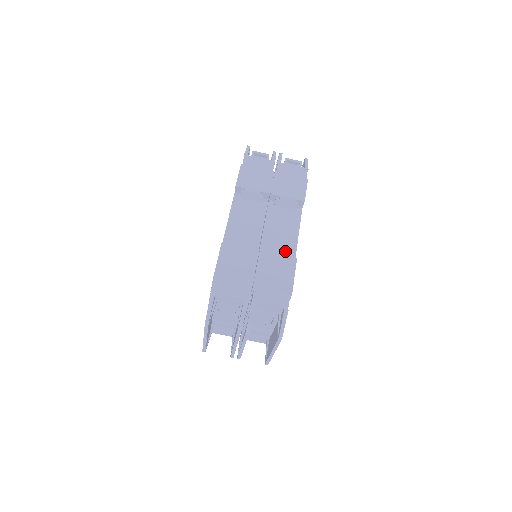
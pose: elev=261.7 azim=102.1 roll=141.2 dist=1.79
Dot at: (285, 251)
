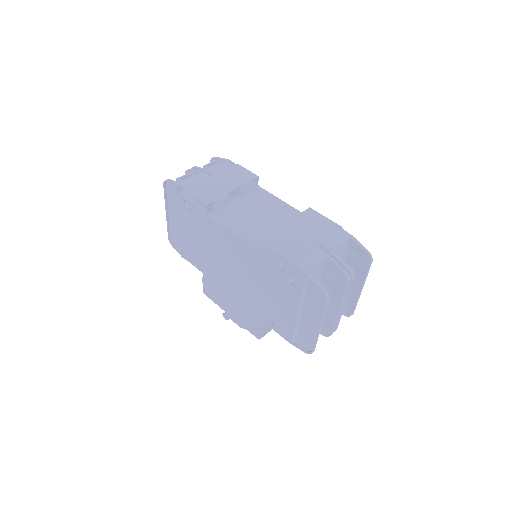
Dot at: (292, 215)
